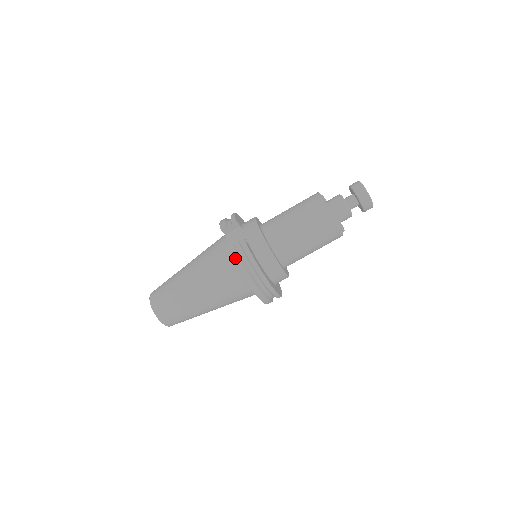
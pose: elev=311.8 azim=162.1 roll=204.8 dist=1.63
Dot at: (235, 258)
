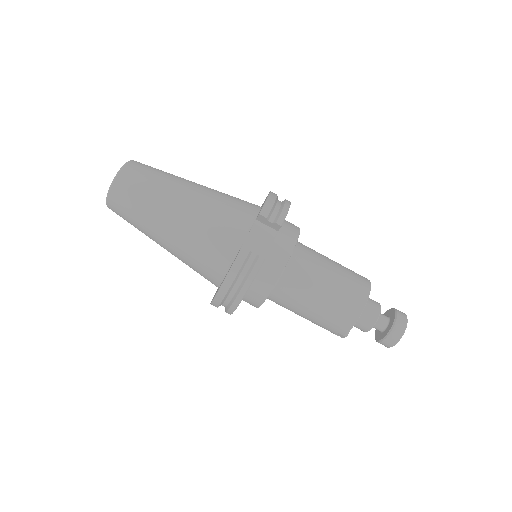
Dot at: (236, 265)
